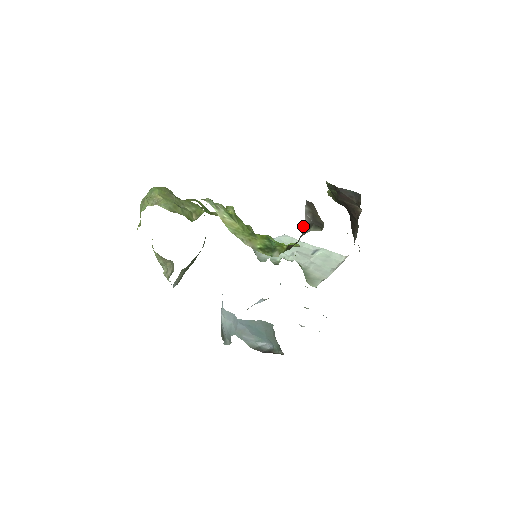
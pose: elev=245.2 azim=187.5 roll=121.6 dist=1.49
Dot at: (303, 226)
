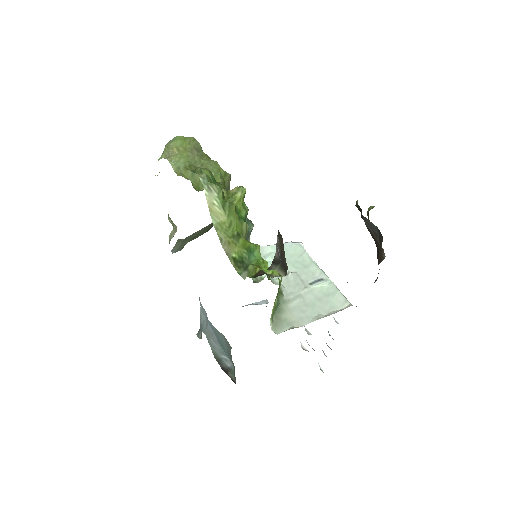
Dot at: (274, 257)
